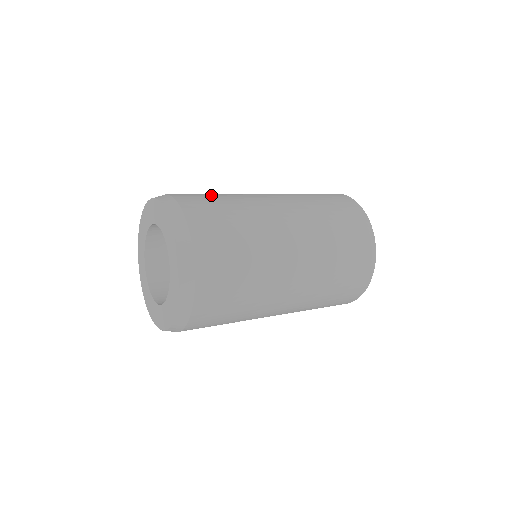
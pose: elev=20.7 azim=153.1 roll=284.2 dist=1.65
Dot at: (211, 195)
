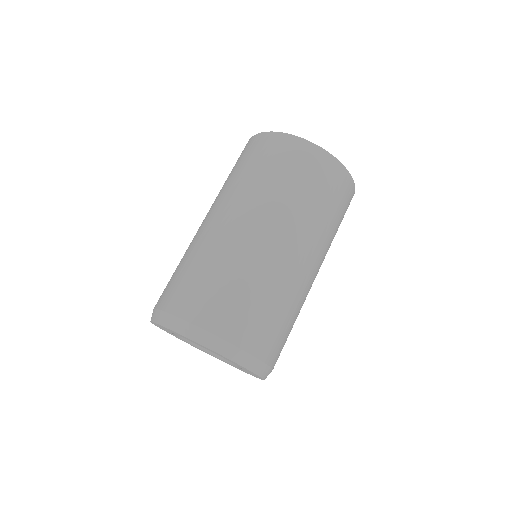
Dot at: (236, 293)
